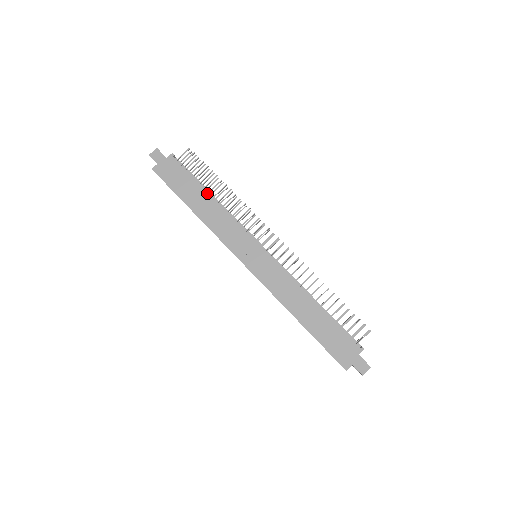
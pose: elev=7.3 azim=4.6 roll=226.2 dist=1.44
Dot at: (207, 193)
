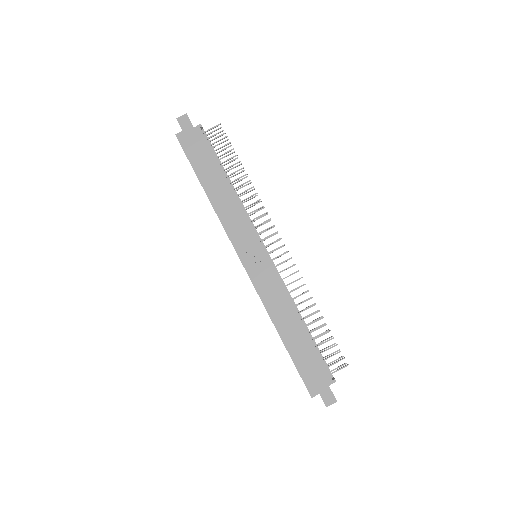
Dot at: (225, 177)
